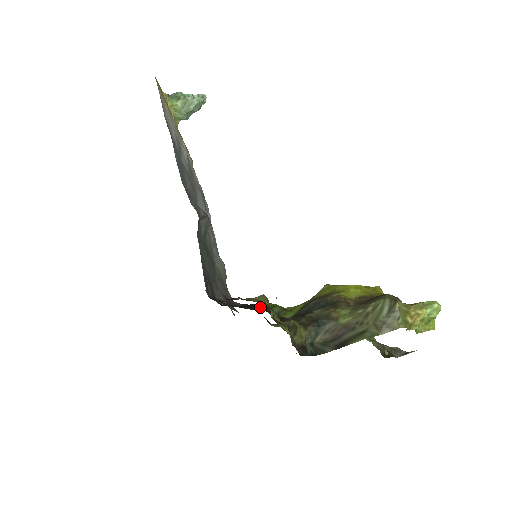
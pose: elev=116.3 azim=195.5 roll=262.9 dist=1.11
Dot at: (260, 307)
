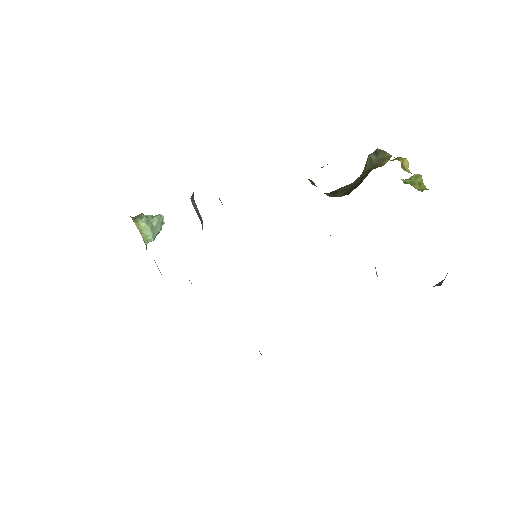
Dot at: occluded
